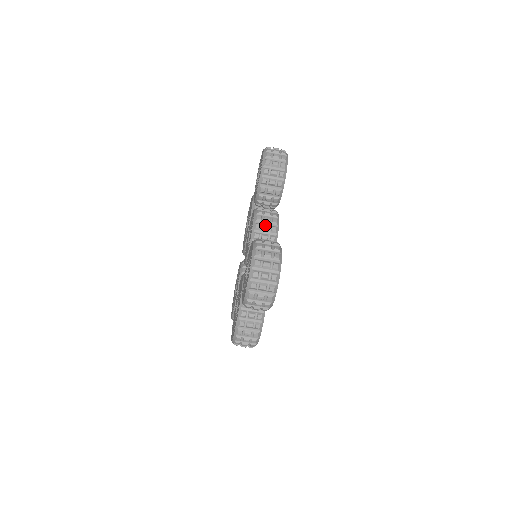
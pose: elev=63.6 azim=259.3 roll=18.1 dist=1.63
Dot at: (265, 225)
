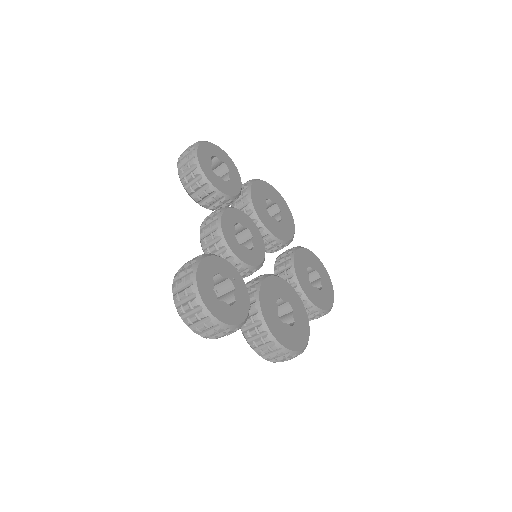
Dot at: (207, 236)
